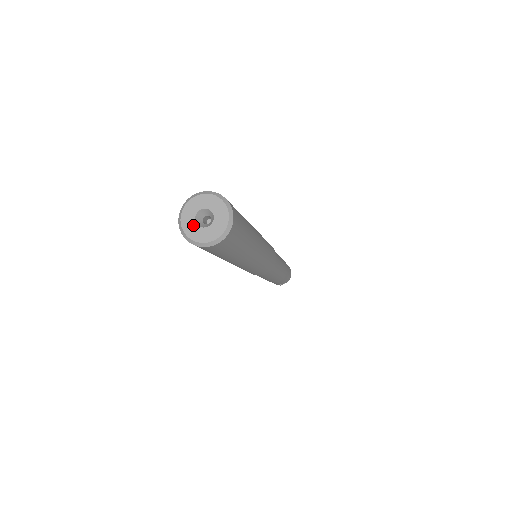
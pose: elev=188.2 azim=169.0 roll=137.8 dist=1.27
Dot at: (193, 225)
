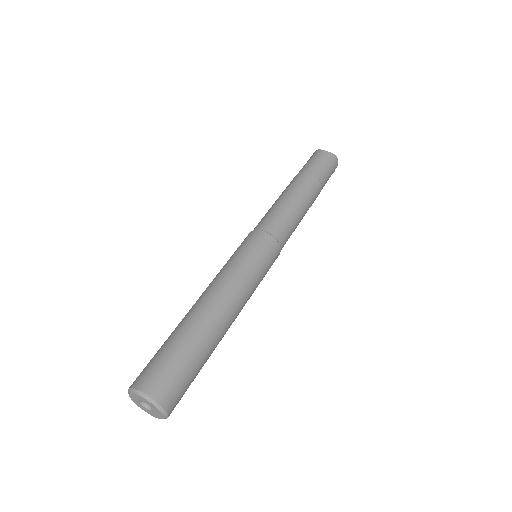
Dot at: (146, 410)
